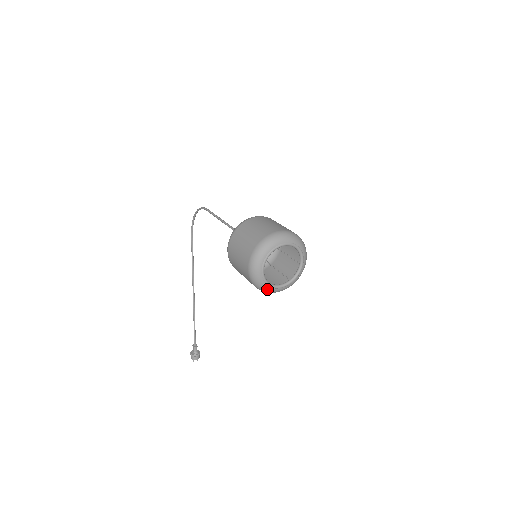
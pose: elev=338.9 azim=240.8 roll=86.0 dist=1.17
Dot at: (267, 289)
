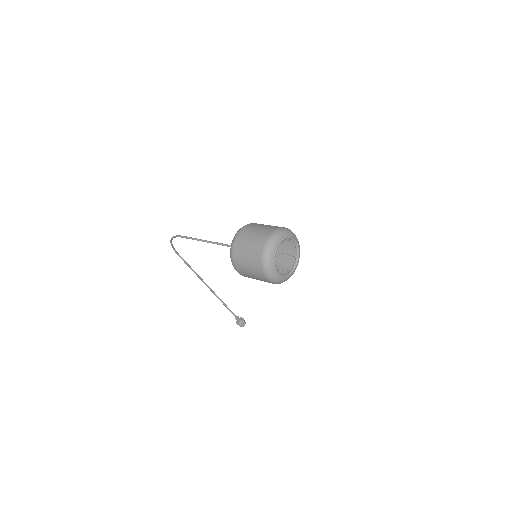
Dot at: (287, 279)
